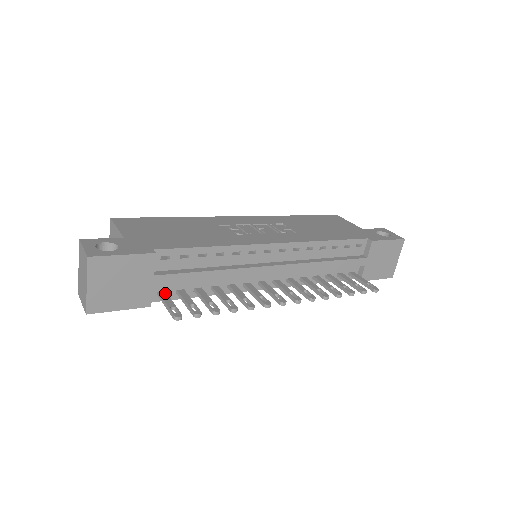
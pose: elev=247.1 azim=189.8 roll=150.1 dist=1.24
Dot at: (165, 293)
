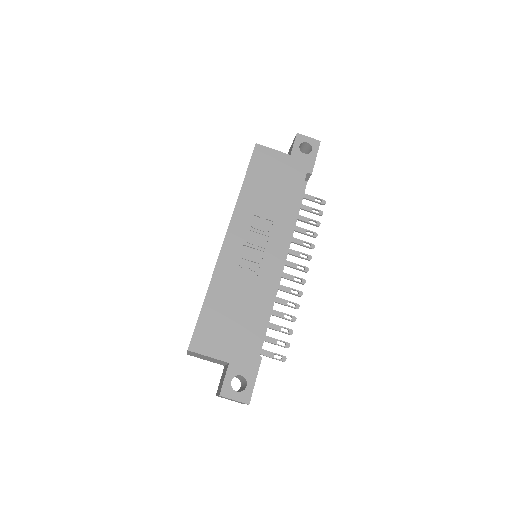
Dot at: occluded
